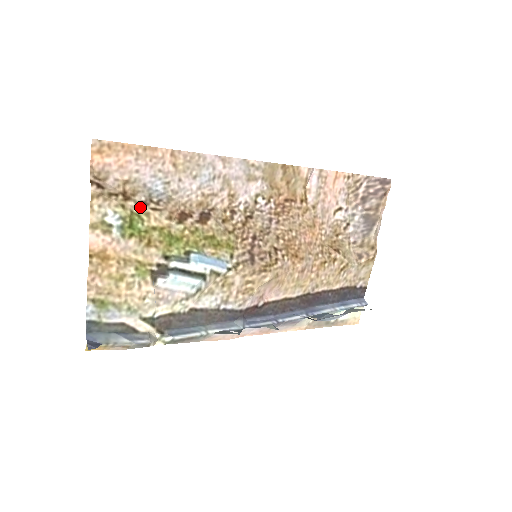
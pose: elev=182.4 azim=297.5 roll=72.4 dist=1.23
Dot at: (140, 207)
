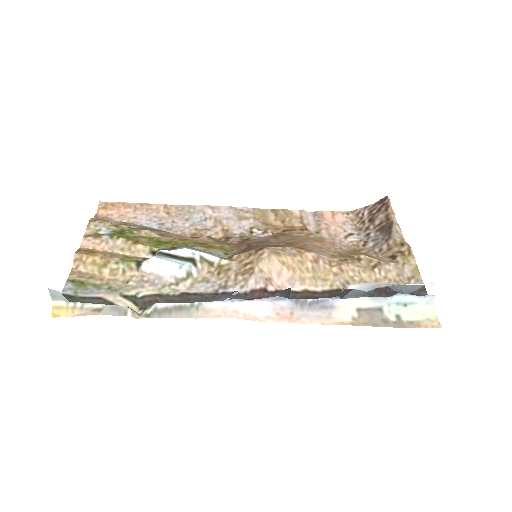
Dot at: (133, 229)
